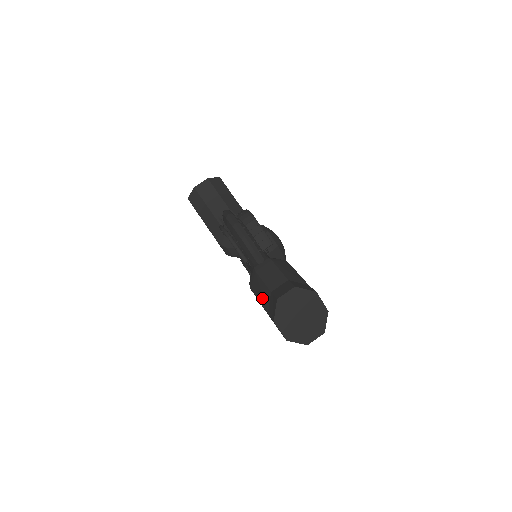
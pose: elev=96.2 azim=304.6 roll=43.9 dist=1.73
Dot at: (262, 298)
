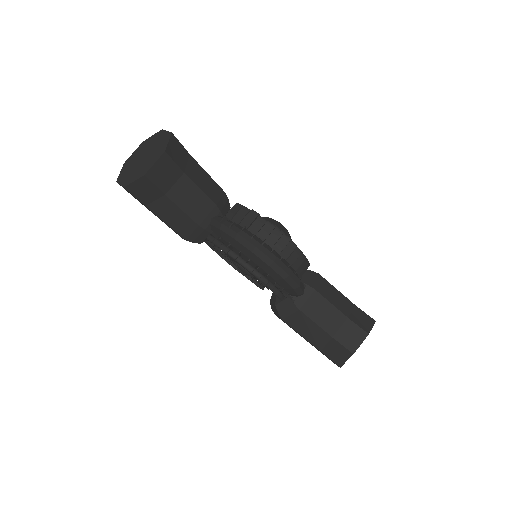
Dot at: (311, 337)
